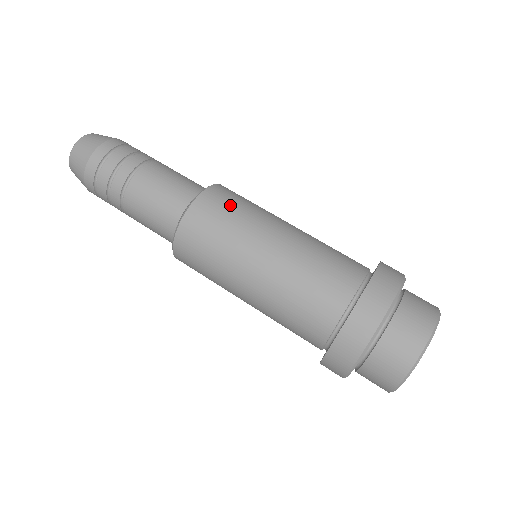
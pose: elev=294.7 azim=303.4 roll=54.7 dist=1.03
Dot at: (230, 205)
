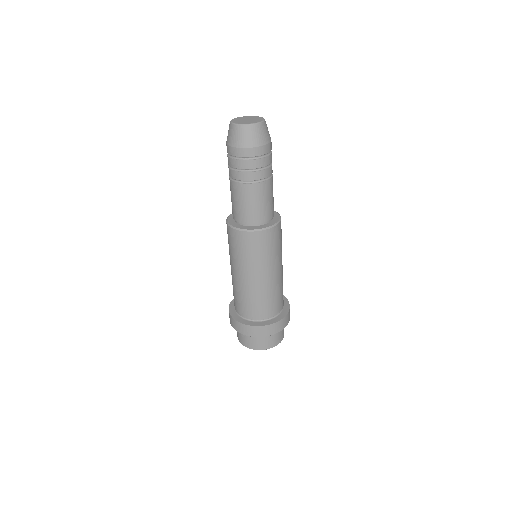
Dot at: (267, 247)
